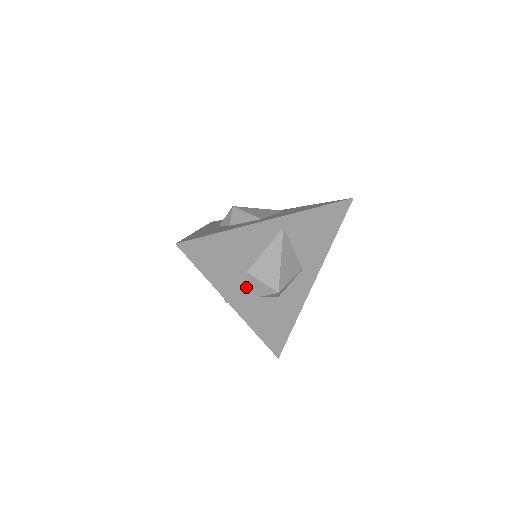
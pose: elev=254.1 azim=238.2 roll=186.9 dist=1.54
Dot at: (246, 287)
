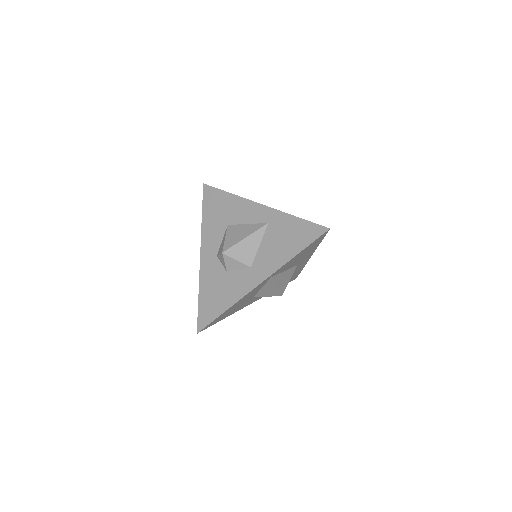
Dot at: (256, 297)
